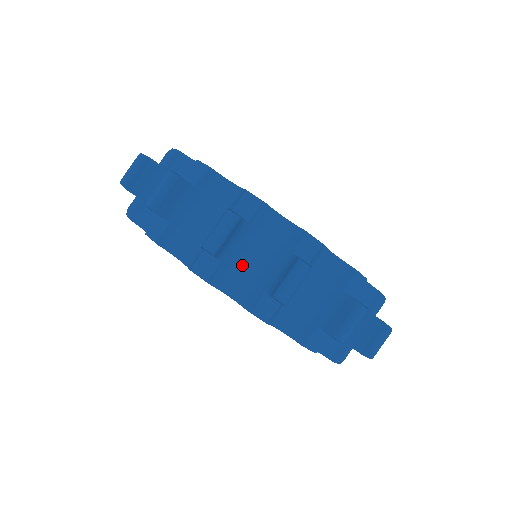
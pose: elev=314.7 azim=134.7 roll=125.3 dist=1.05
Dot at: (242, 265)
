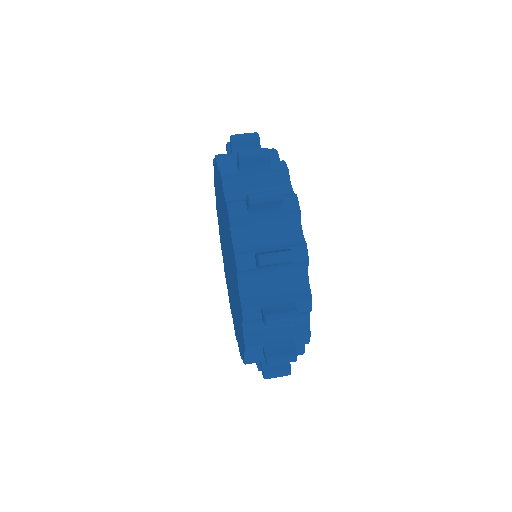
Dot at: (262, 278)
